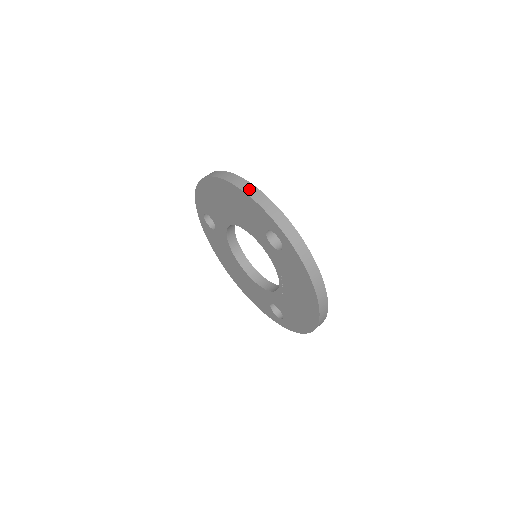
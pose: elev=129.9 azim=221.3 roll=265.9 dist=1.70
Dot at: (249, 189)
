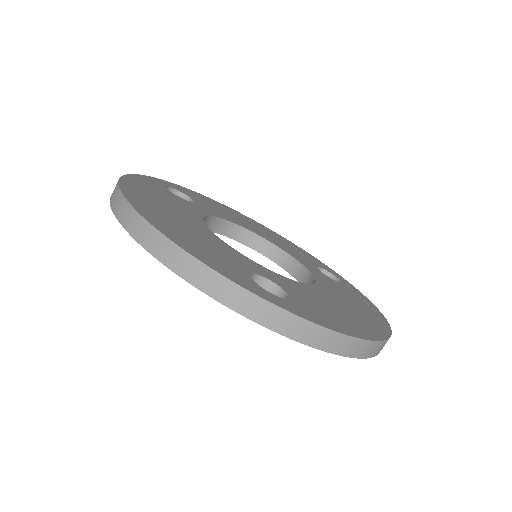
Dot at: (171, 257)
